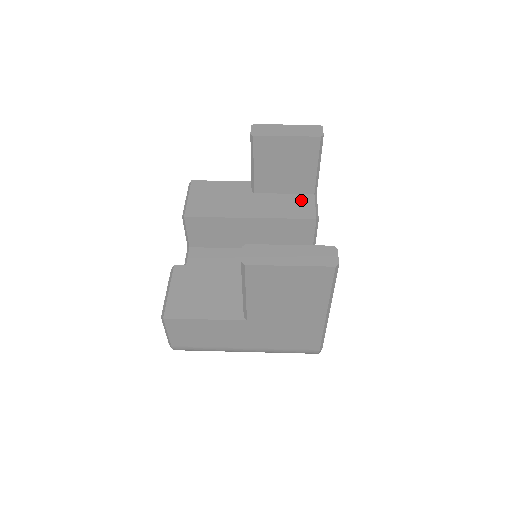
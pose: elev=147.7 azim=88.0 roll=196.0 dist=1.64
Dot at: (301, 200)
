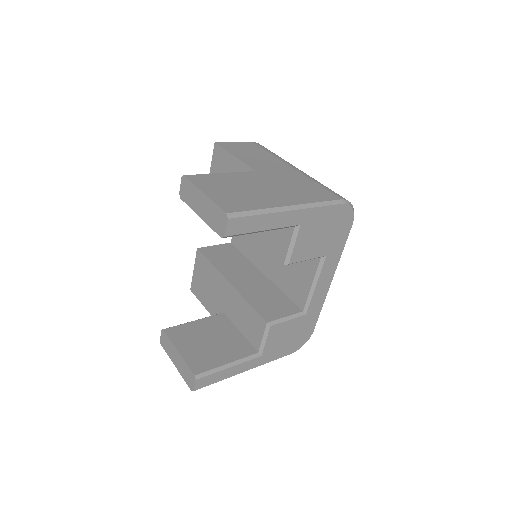
Dot at: (281, 229)
